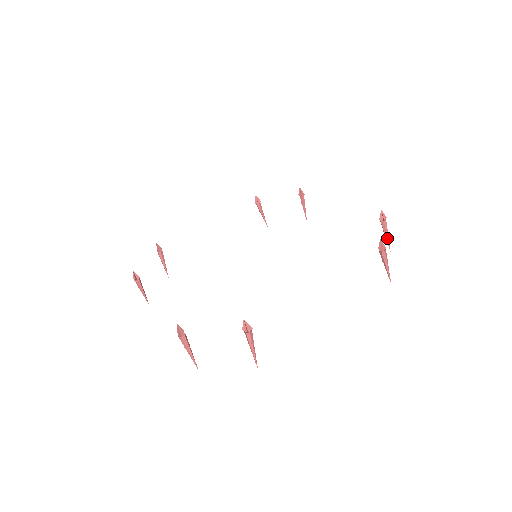
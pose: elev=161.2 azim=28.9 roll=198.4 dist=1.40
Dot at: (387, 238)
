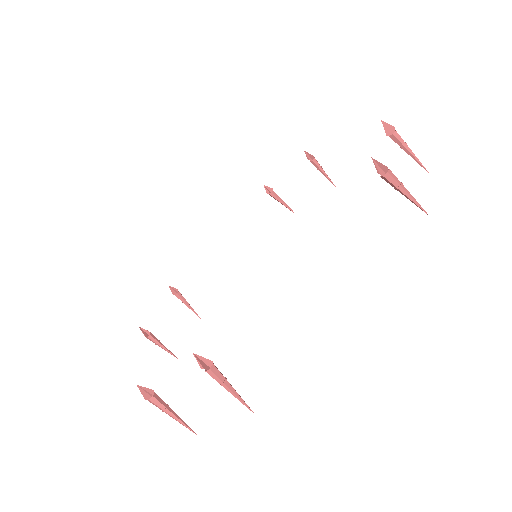
Dot at: (412, 155)
